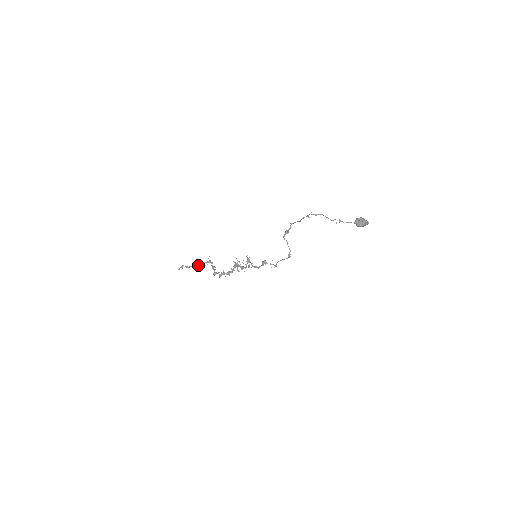
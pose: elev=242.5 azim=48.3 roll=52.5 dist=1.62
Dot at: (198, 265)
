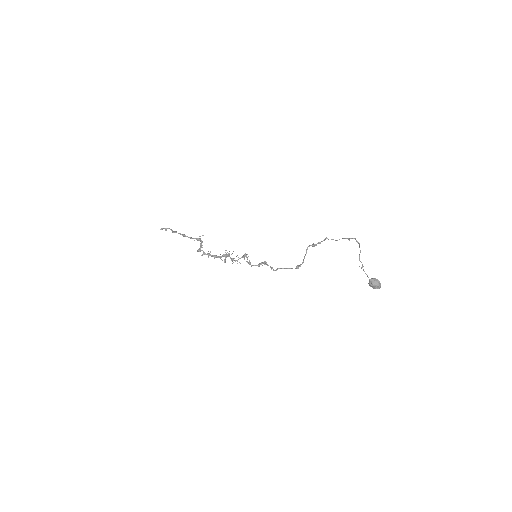
Dot at: (185, 236)
